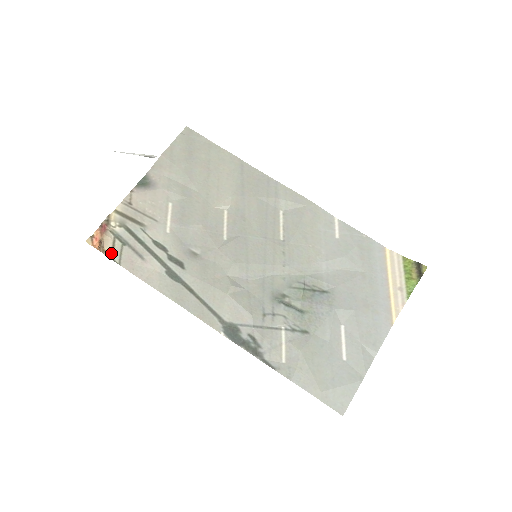
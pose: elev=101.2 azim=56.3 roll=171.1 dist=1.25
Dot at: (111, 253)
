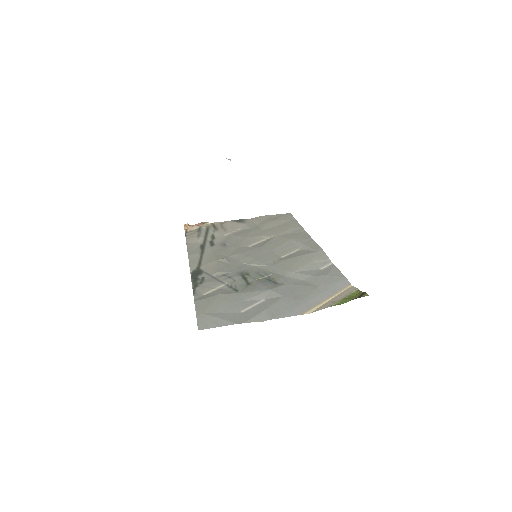
Dot at: (188, 232)
